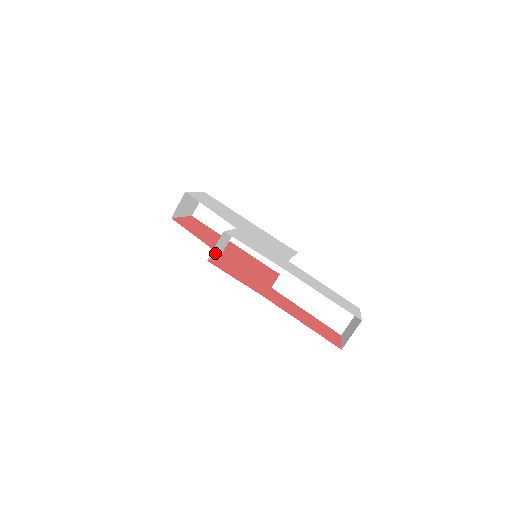
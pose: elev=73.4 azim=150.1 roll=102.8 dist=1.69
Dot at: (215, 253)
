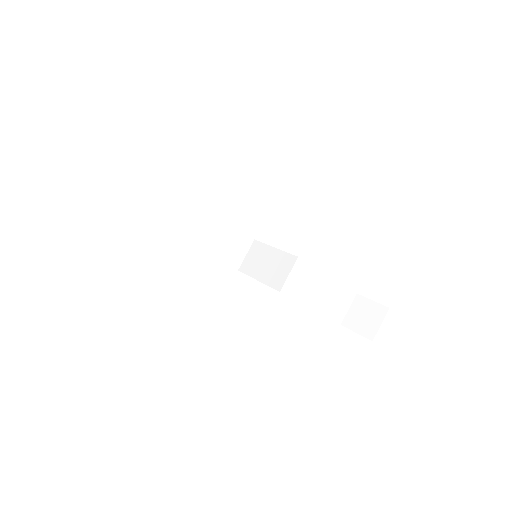
Dot at: occluded
